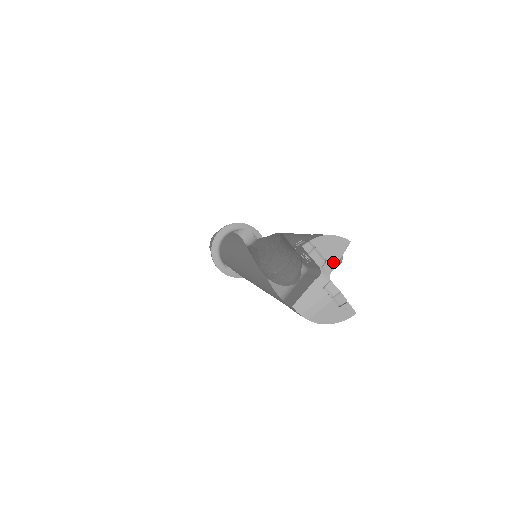
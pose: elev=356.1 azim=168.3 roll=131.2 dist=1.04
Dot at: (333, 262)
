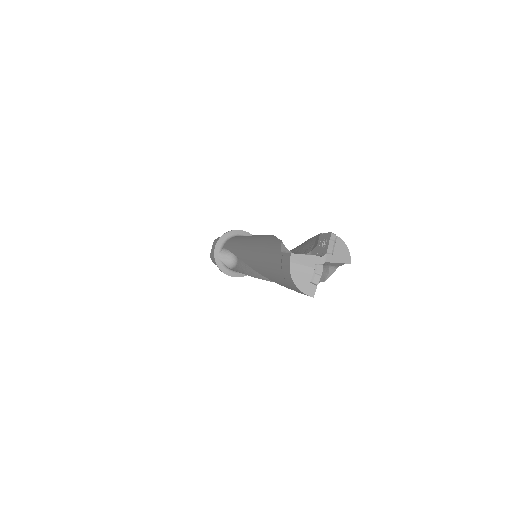
Dot at: (334, 259)
